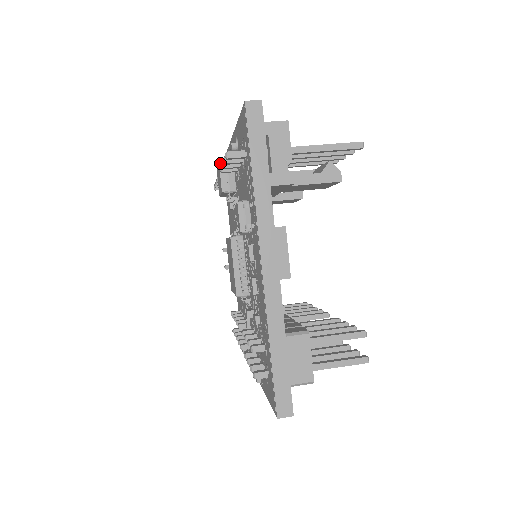
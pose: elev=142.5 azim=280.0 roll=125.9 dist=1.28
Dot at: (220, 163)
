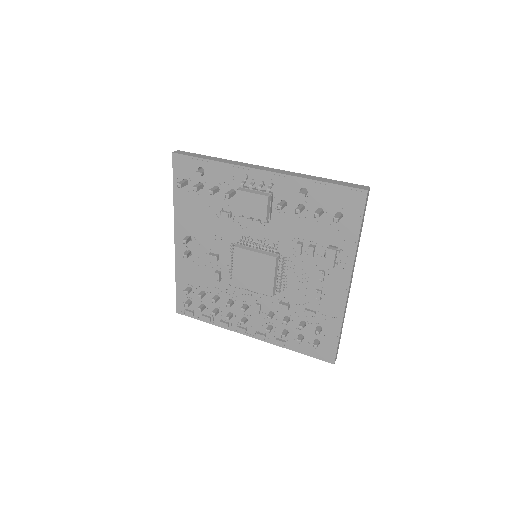
Dot at: (269, 198)
